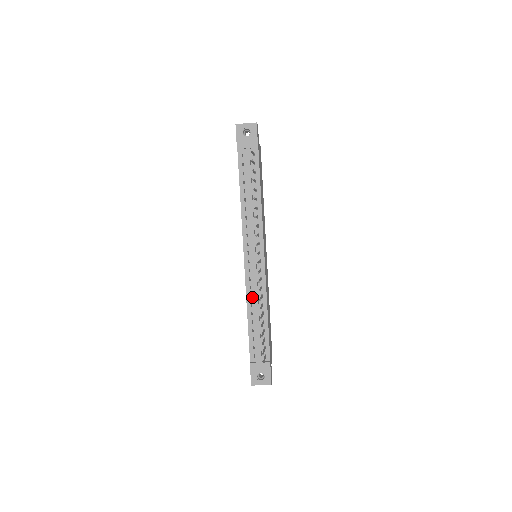
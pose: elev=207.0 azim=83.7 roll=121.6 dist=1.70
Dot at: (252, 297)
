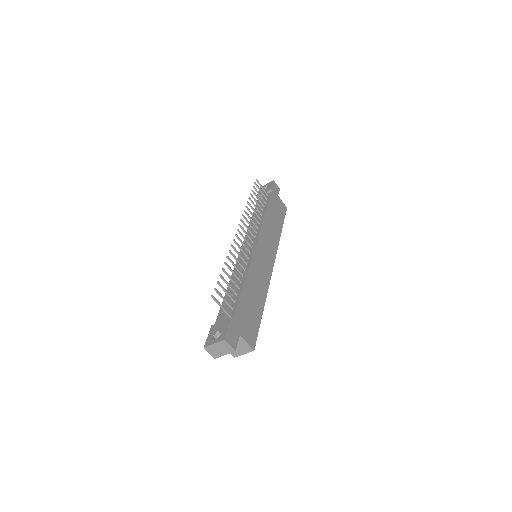
Dot at: occluded
